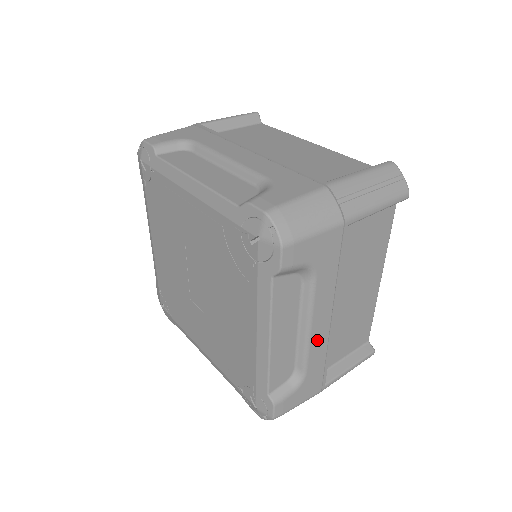
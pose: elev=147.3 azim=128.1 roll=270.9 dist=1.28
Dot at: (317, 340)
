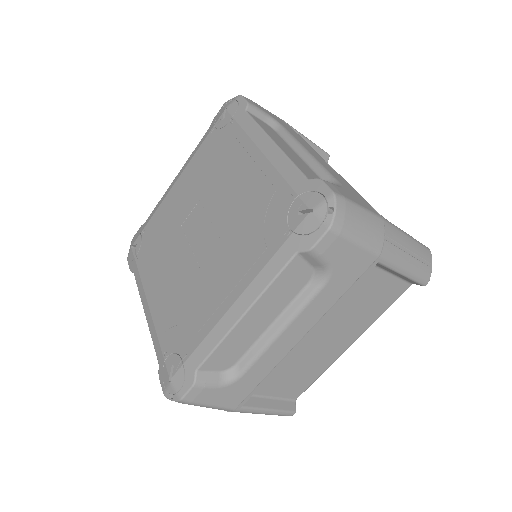
Dot at: (324, 165)
